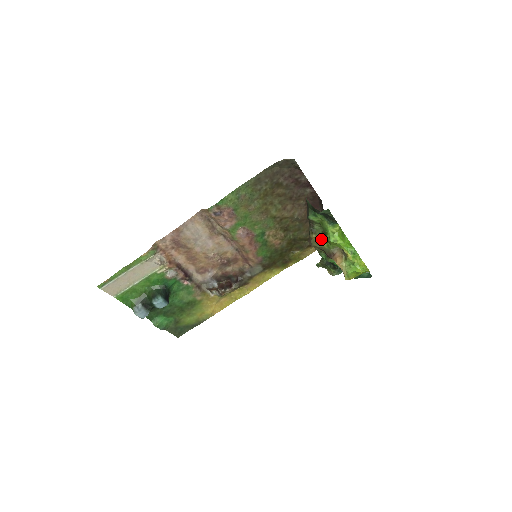
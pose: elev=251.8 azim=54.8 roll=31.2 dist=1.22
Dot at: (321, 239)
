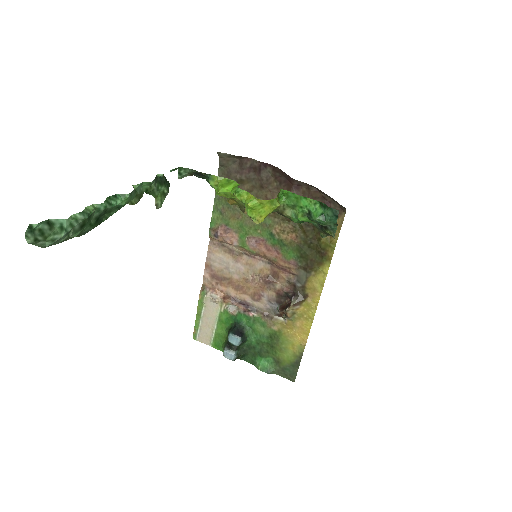
Dot at: (234, 200)
